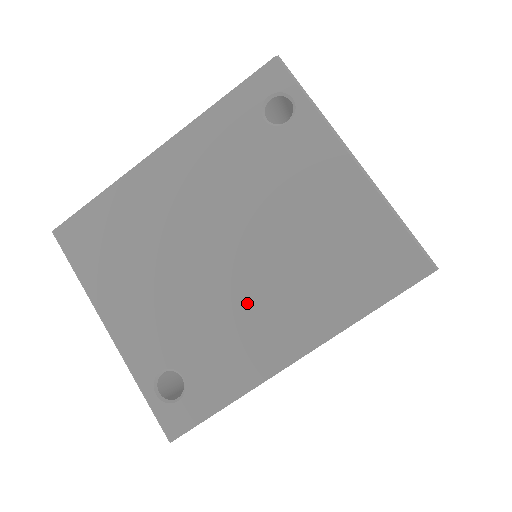
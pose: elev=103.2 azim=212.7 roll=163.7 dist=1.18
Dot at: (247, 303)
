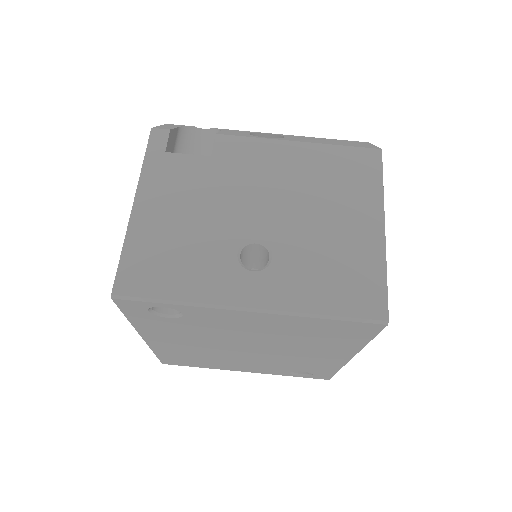
Dot at: (293, 356)
